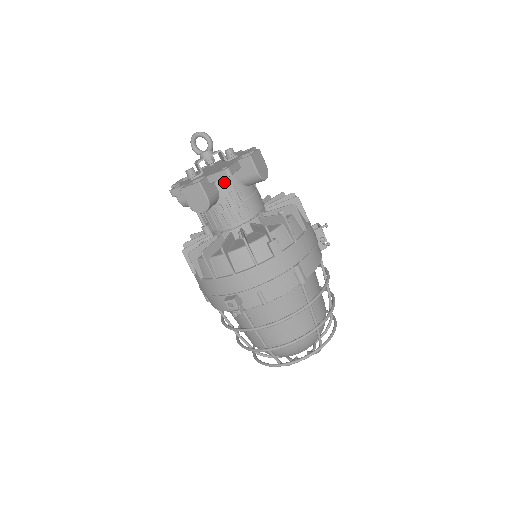
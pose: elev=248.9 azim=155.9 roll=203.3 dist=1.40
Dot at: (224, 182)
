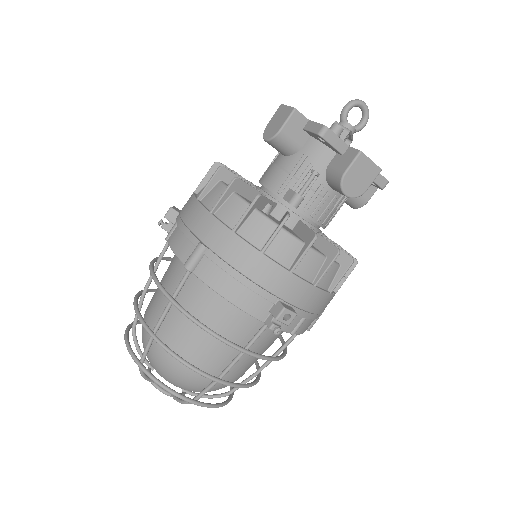
Dot at: occluded
